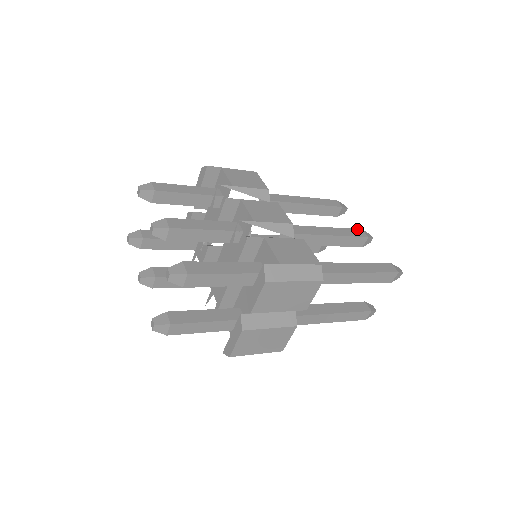
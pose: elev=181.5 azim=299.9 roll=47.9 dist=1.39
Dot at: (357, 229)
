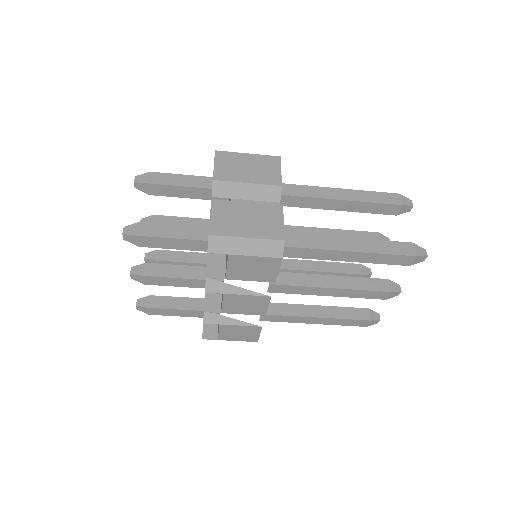
Dot at: occluded
